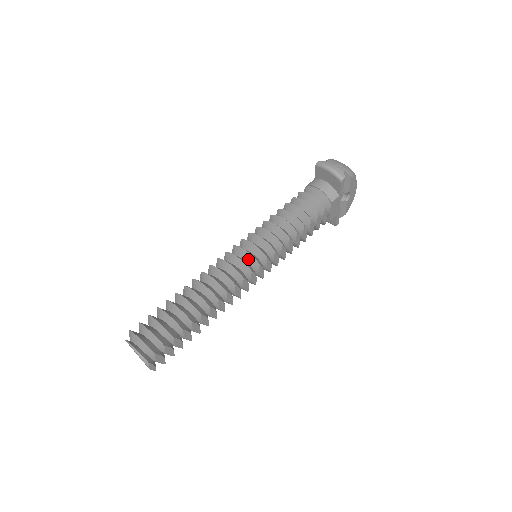
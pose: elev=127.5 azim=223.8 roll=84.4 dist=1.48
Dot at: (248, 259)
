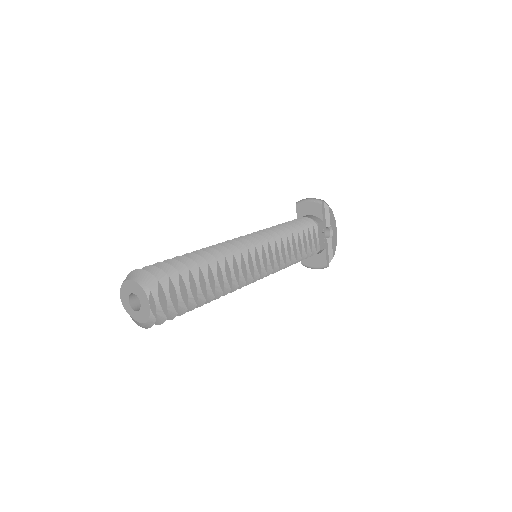
Dot at: occluded
